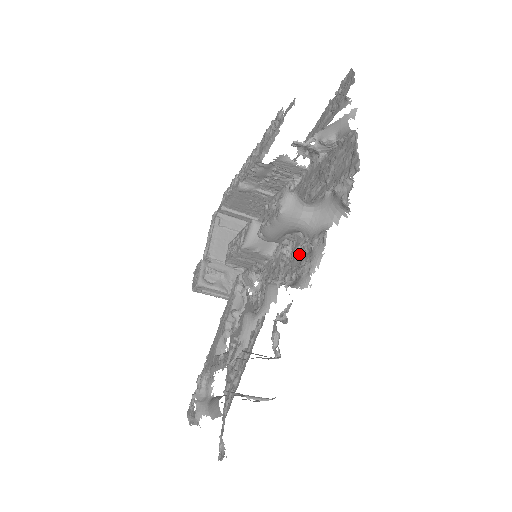
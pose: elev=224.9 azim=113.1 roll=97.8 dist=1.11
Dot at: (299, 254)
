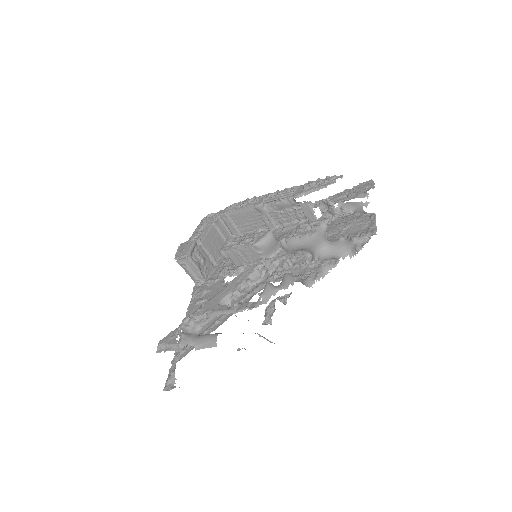
Dot at: (304, 266)
